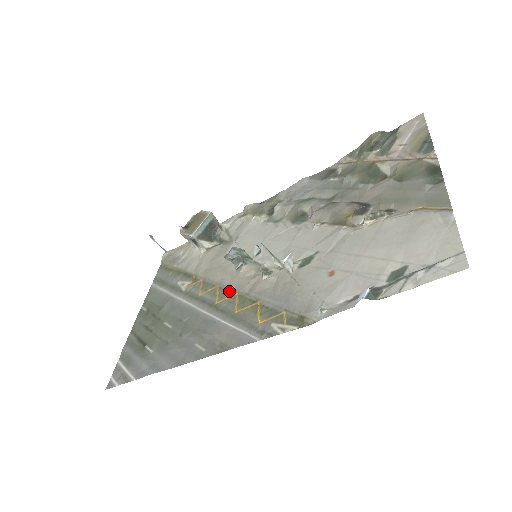
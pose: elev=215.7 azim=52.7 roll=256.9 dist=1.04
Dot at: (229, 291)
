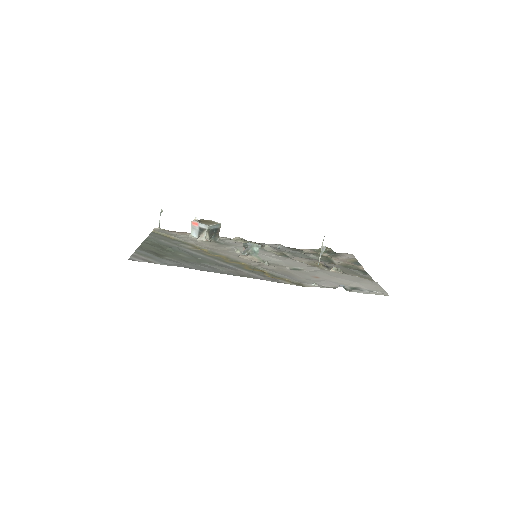
Dot at: (237, 261)
